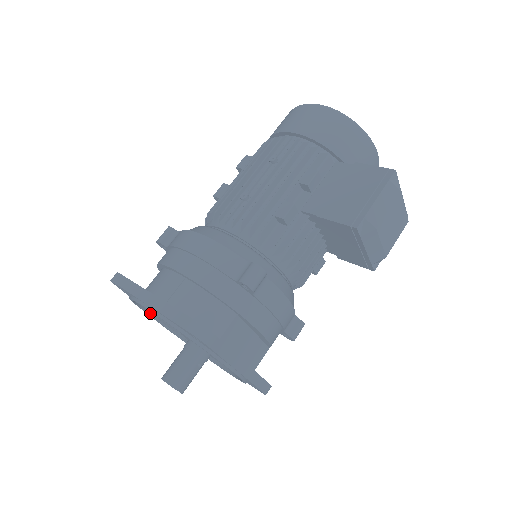
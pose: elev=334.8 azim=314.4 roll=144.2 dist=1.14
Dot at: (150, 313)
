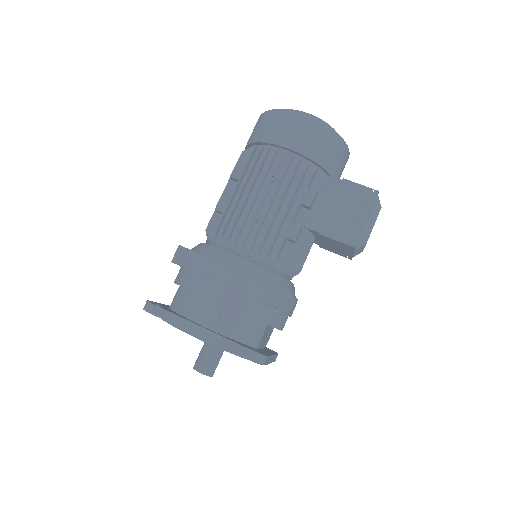
Dot at: occluded
